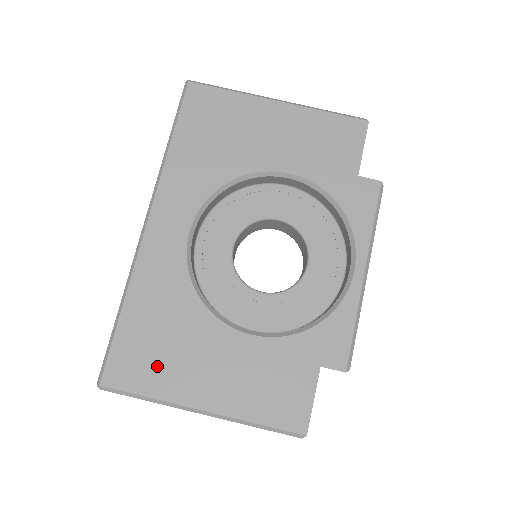
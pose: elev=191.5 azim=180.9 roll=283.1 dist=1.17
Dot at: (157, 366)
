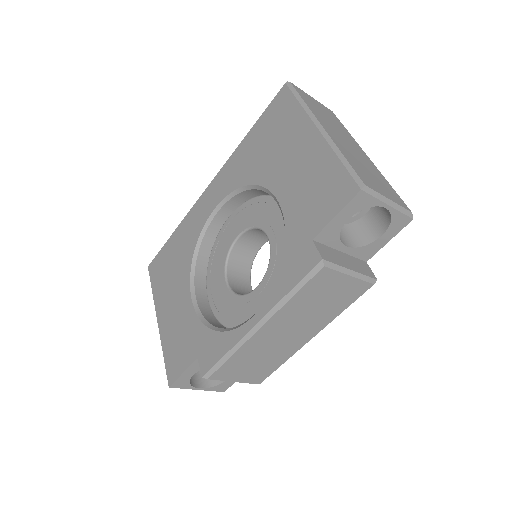
Dot at: (162, 278)
